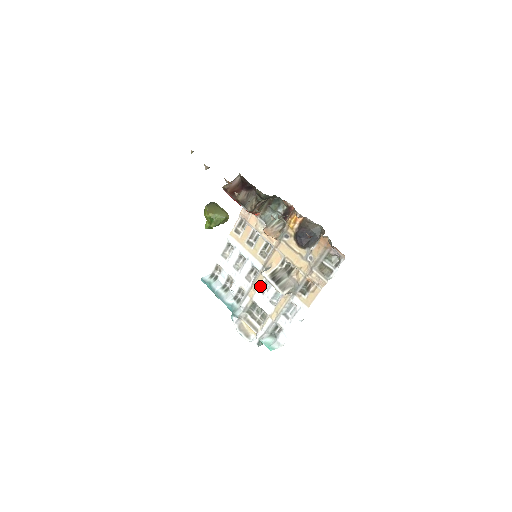
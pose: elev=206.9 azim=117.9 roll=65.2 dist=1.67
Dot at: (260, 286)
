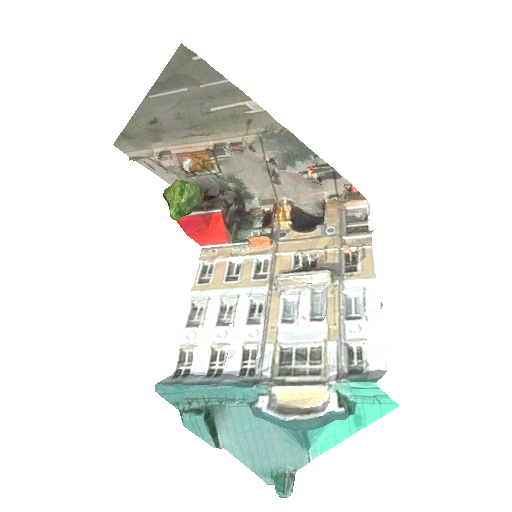
Dot at: (280, 314)
